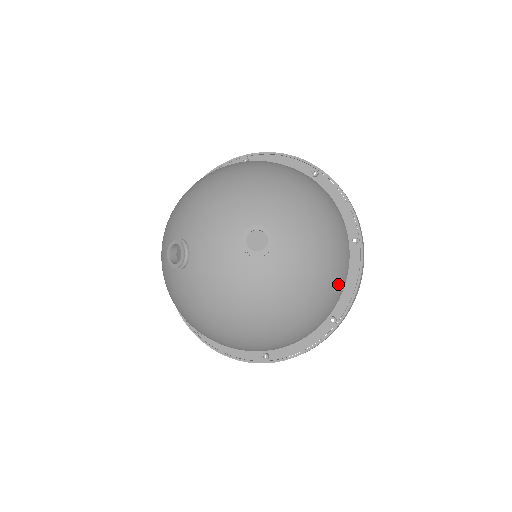
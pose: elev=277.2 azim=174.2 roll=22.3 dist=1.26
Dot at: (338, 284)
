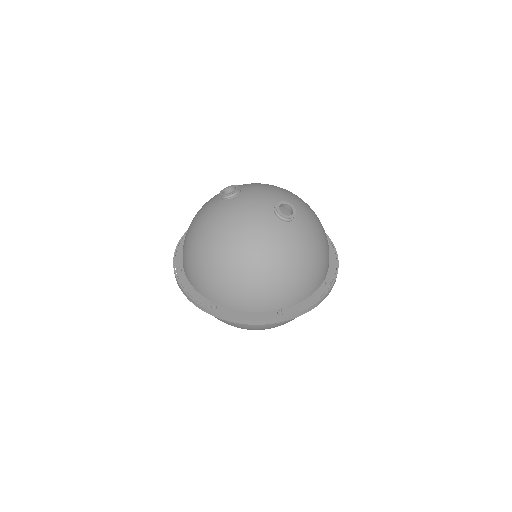
Dot at: (303, 289)
